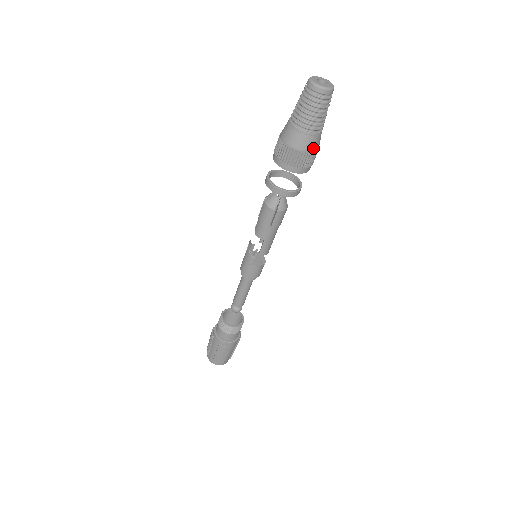
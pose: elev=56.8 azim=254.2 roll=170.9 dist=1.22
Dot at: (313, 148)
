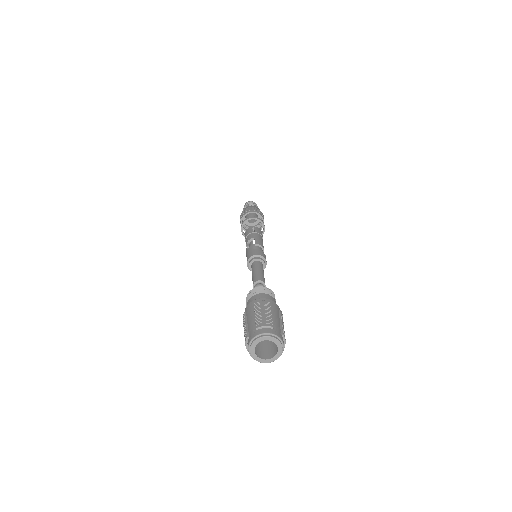
Dot at: occluded
